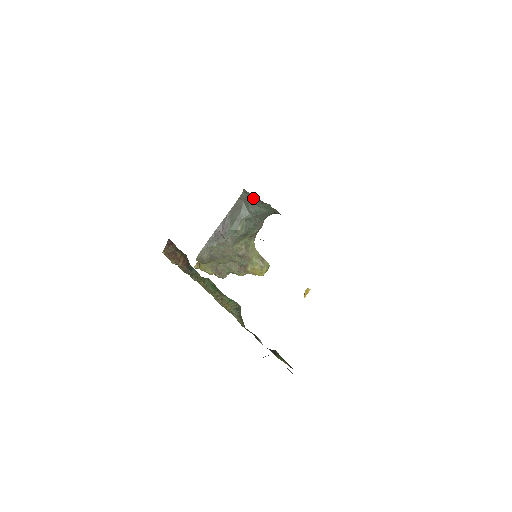
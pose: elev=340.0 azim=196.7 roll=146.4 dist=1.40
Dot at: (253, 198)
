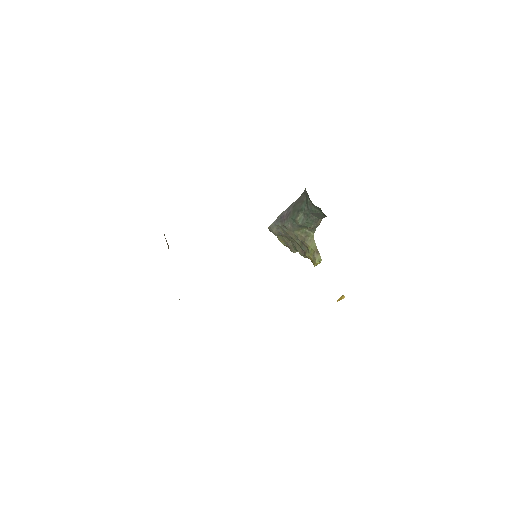
Dot at: (309, 198)
